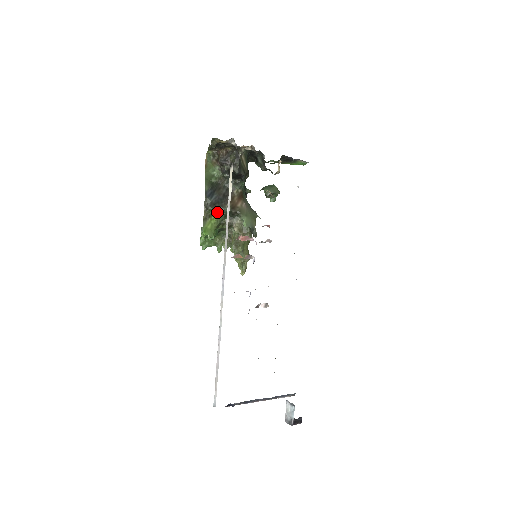
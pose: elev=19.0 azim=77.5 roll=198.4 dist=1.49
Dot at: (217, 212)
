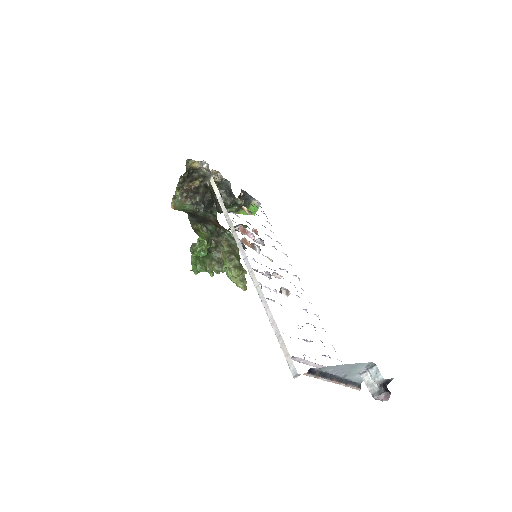
Dot at: (203, 229)
